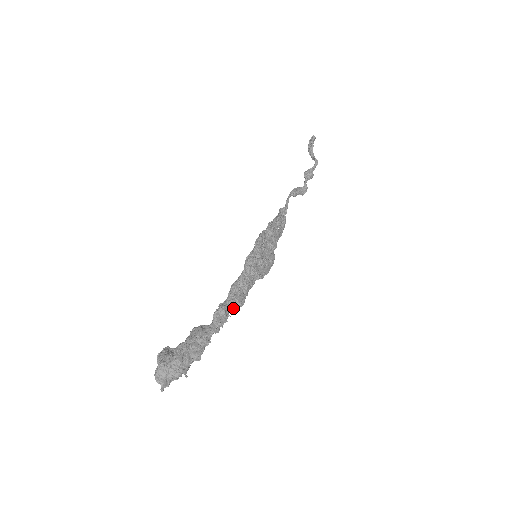
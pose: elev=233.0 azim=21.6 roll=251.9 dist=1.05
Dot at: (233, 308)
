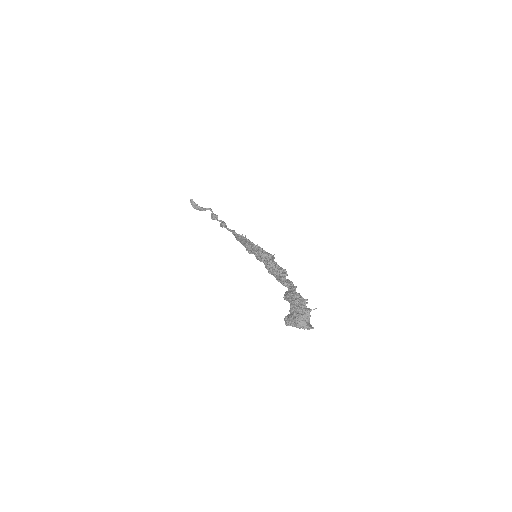
Dot at: (286, 274)
